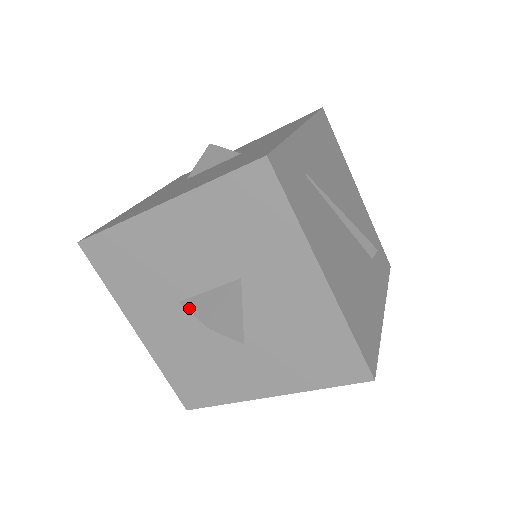
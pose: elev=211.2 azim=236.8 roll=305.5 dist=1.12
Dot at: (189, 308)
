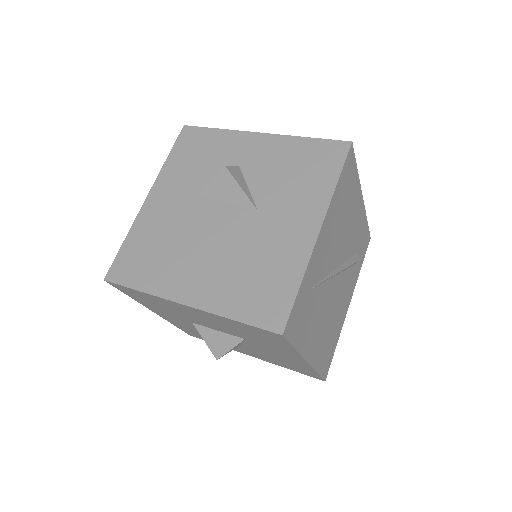
Dot at: (201, 334)
